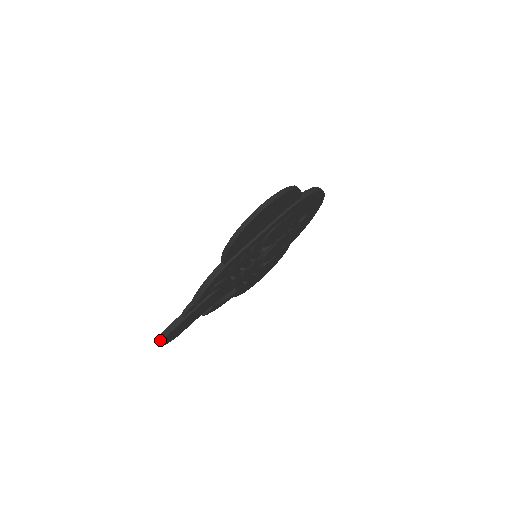
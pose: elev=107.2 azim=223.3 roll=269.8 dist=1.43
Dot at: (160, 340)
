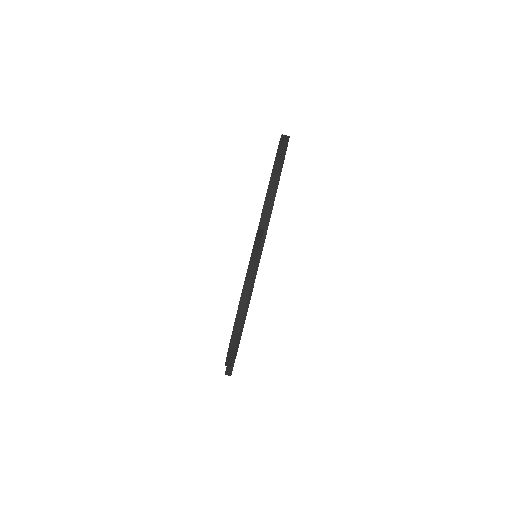
Dot at: occluded
